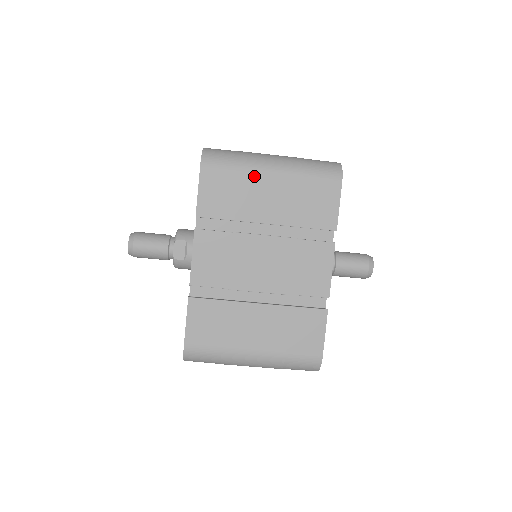
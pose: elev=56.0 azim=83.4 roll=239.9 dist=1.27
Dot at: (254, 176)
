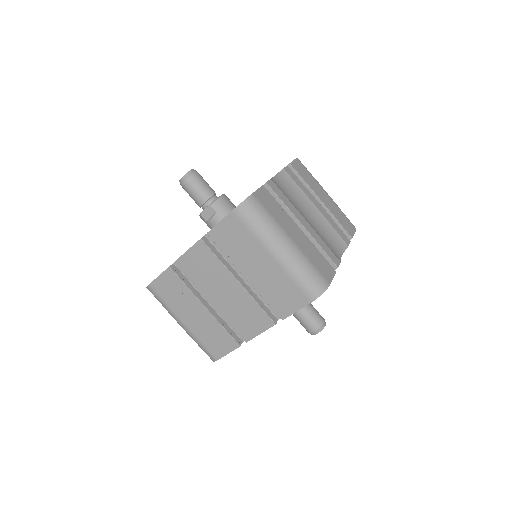
Dot at: (261, 247)
